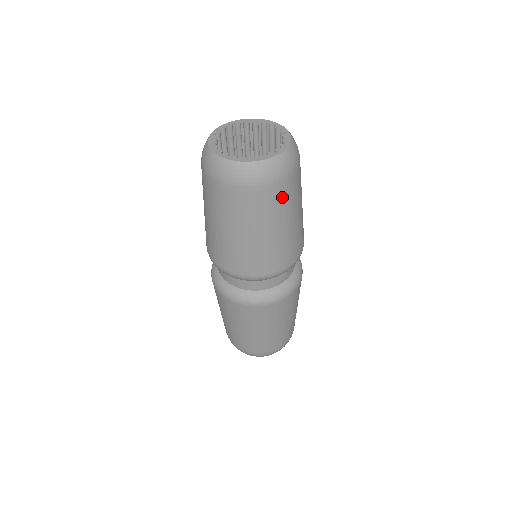
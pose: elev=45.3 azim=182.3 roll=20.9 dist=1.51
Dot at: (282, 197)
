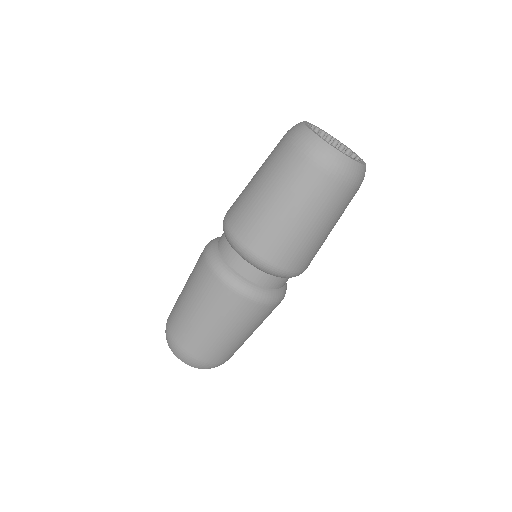
Dot at: (349, 202)
